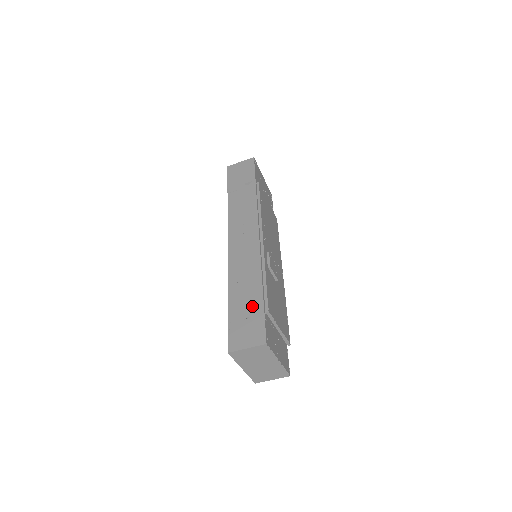
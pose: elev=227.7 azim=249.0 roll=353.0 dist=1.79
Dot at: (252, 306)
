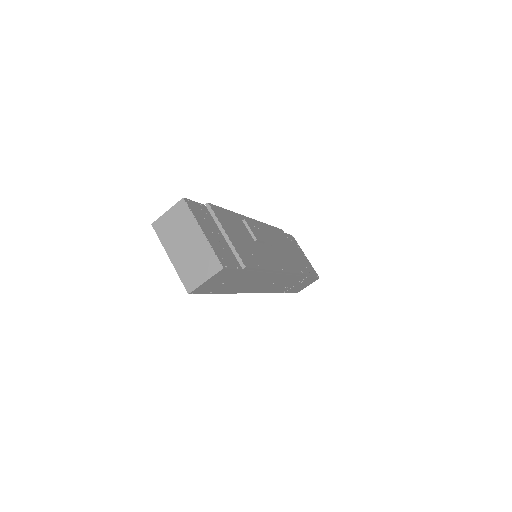
Dot at: occluded
